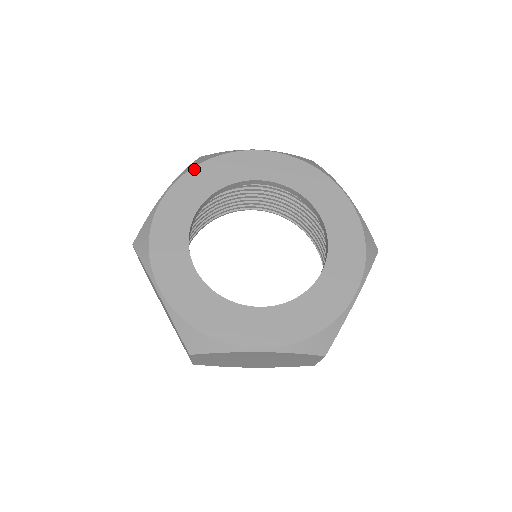
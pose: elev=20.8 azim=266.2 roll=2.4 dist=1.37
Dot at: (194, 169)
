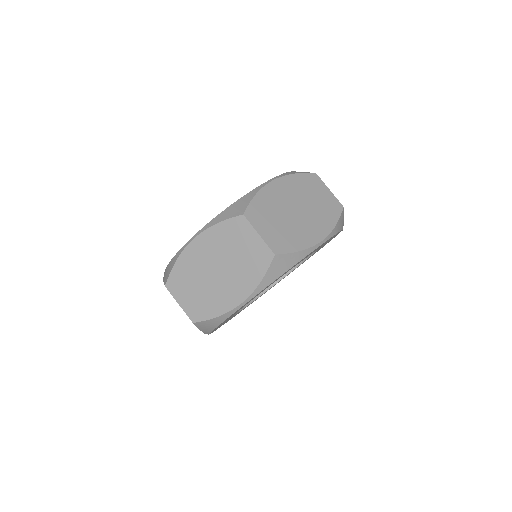
Dot at: occluded
